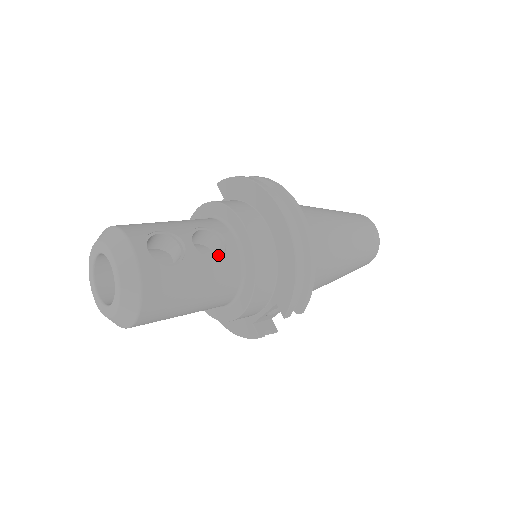
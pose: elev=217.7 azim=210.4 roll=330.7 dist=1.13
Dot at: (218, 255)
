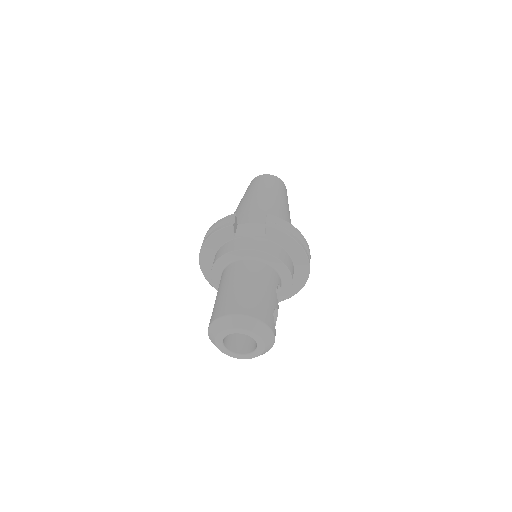
Dot at: occluded
